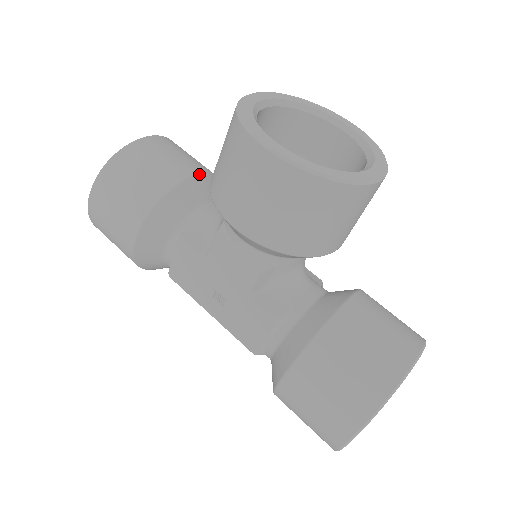
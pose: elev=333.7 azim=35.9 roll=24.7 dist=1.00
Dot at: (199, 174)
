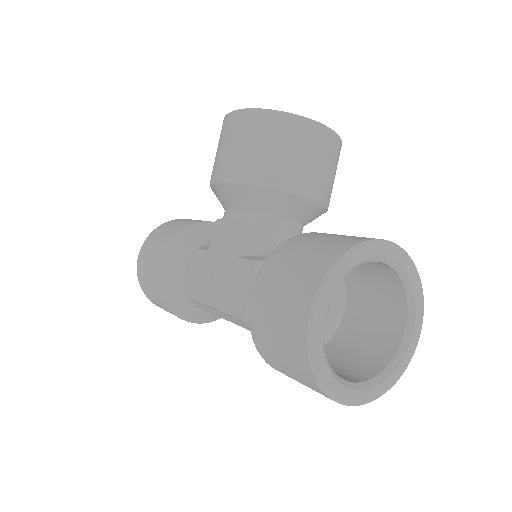
Dot at: occluded
